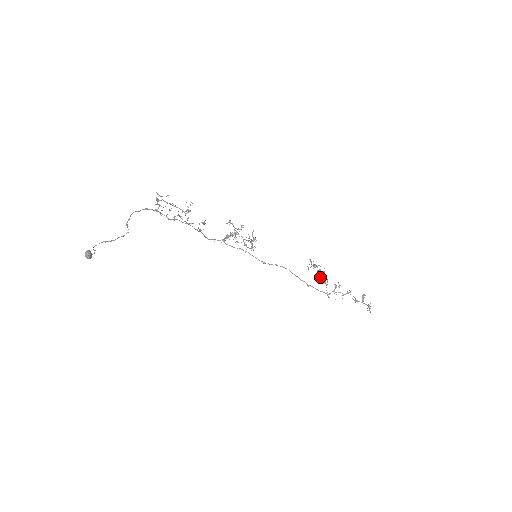
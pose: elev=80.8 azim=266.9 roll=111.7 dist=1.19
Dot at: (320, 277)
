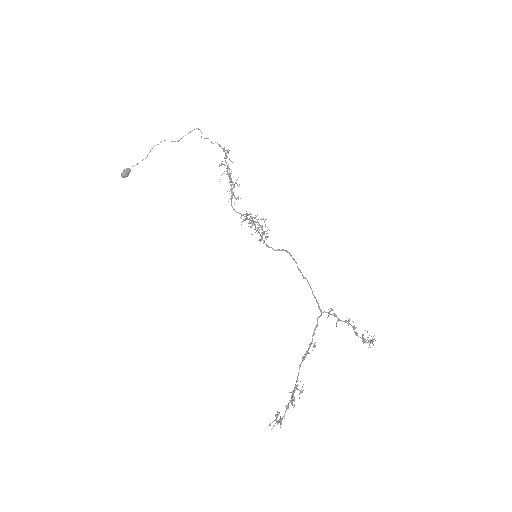
Dot at: (296, 381)
